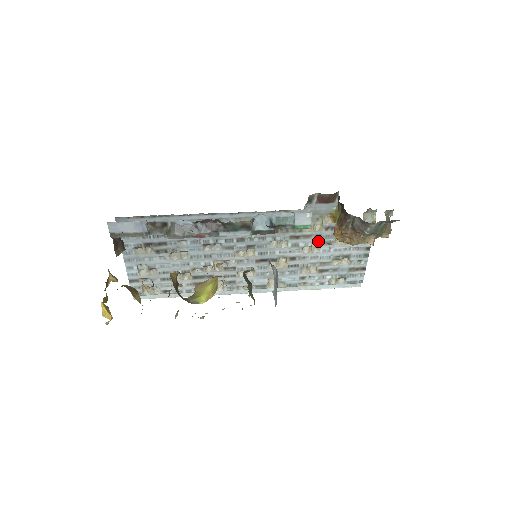
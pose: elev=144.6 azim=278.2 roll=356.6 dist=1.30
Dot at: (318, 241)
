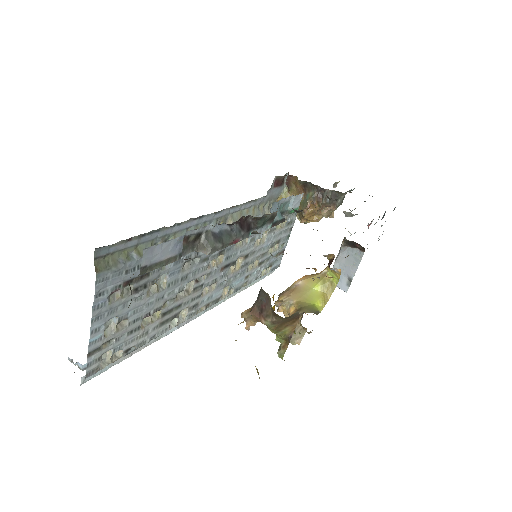
Dot at: occluded
